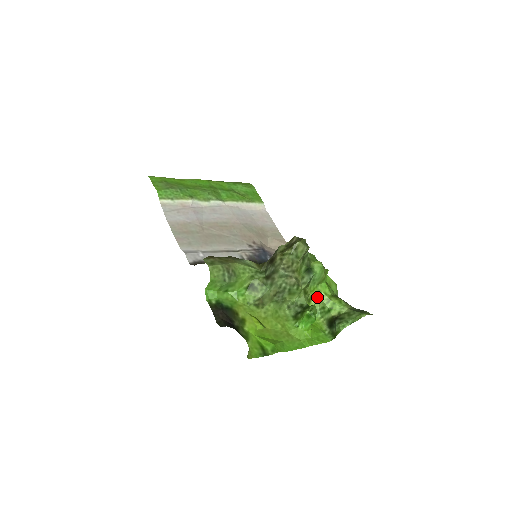
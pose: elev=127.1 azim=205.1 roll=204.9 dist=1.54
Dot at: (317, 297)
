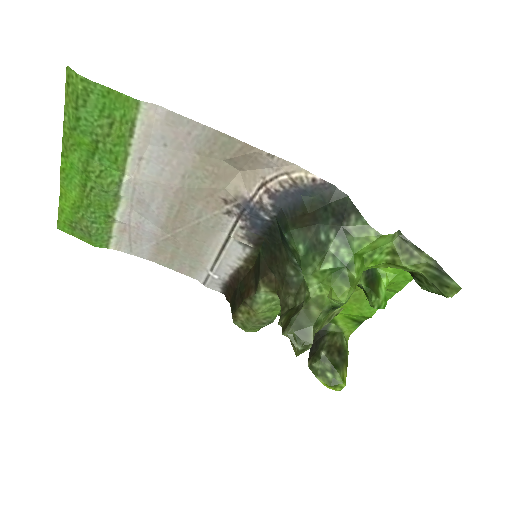
Dot at: occluded
